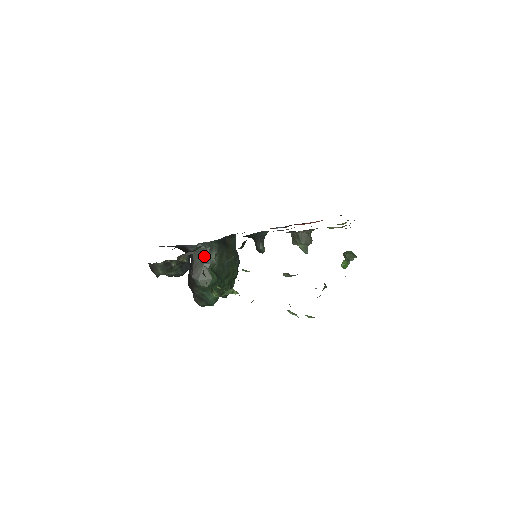
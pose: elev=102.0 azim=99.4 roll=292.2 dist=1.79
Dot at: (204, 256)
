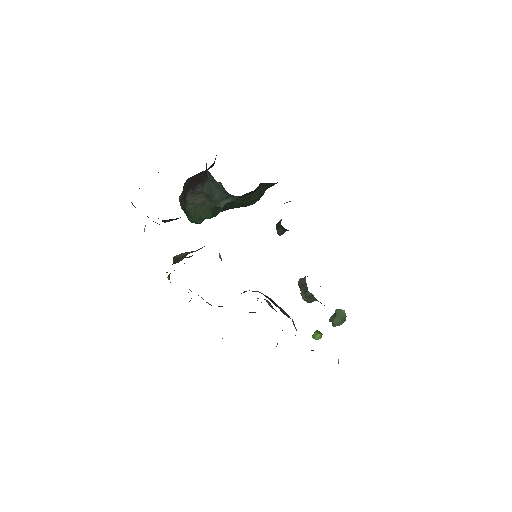
Dot at: (214, 196)
